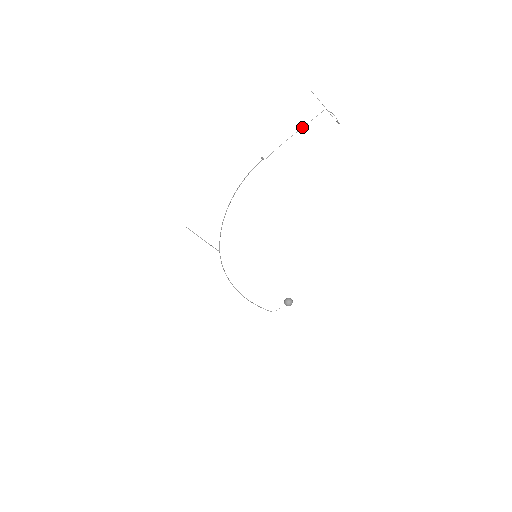
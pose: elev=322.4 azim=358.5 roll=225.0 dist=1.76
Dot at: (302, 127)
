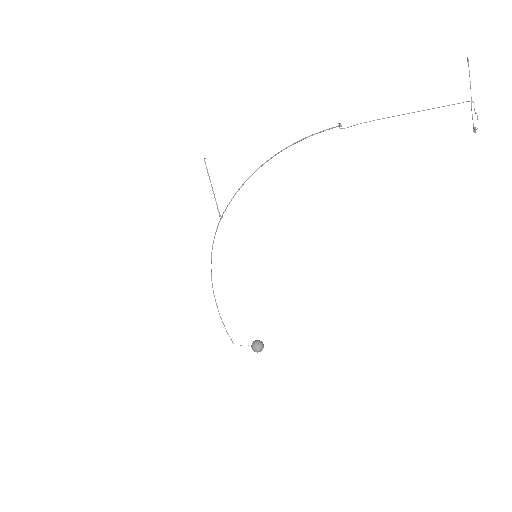
Dot at: occluded
